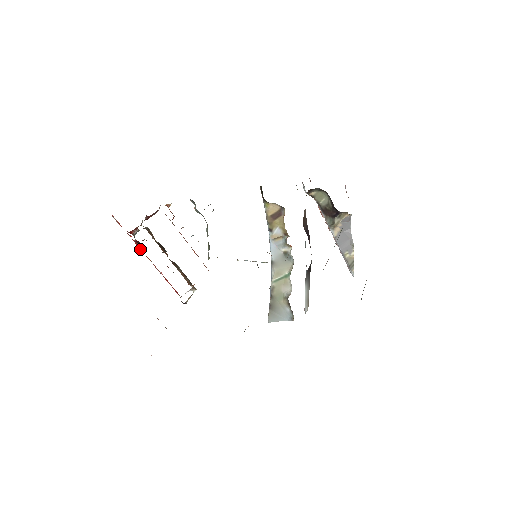
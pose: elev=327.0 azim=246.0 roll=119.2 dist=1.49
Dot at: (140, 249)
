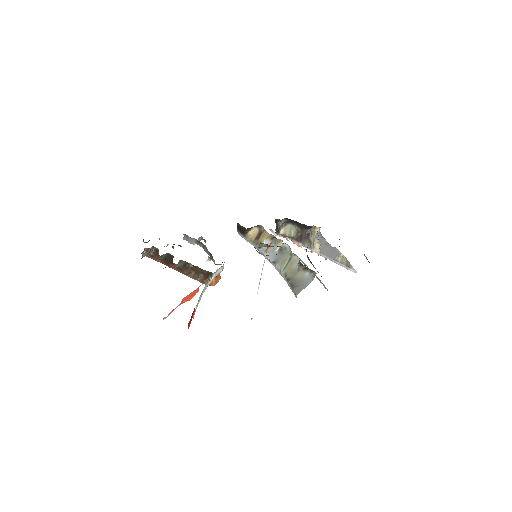
Dot at: occluded
